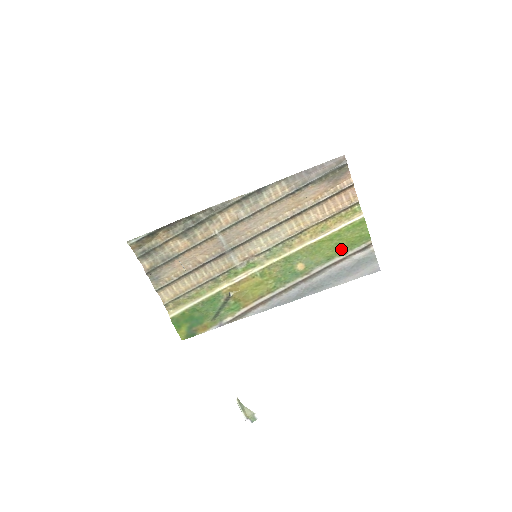
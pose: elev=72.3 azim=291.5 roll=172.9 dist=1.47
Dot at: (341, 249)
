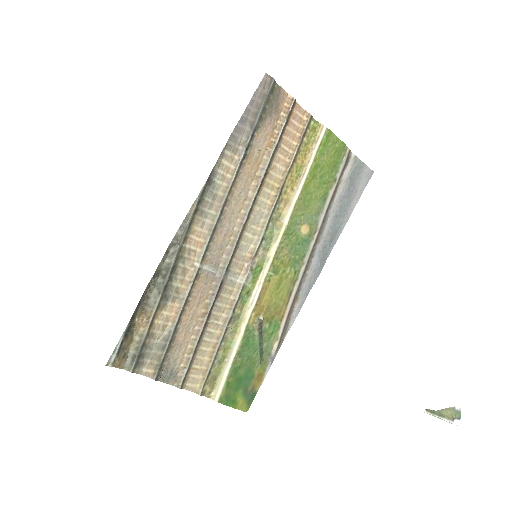
Dot at: (328, 179)
